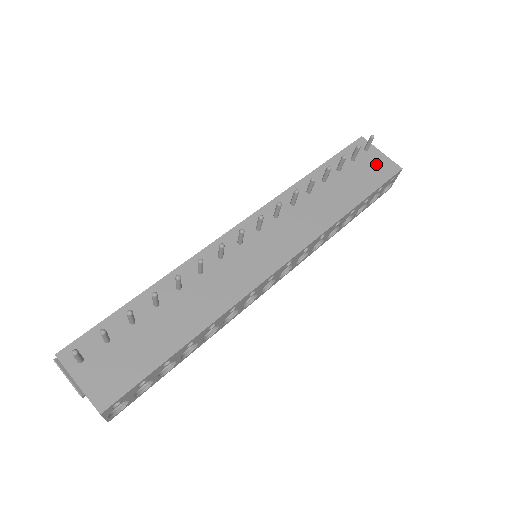
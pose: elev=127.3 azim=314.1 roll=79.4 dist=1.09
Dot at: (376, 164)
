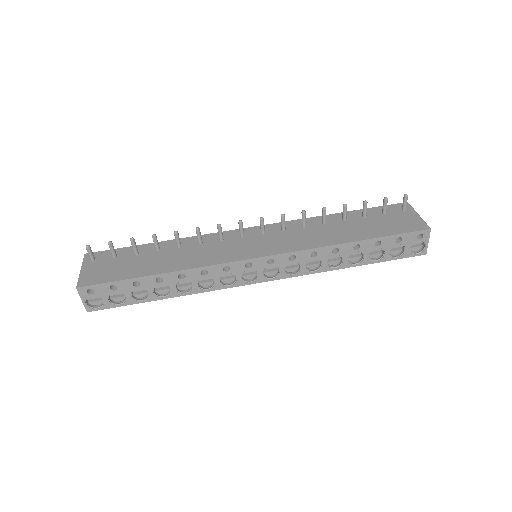
Dot at: (405, 220)
